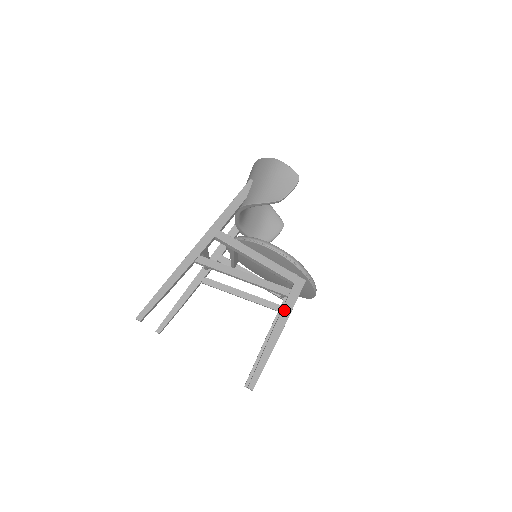
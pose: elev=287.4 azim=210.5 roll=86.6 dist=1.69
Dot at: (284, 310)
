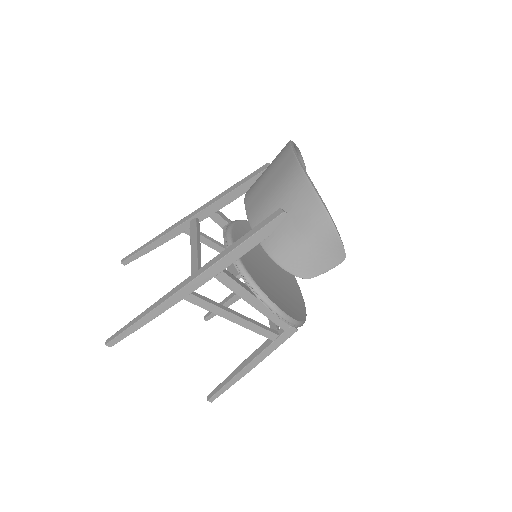
Dot at: (264, 352)
